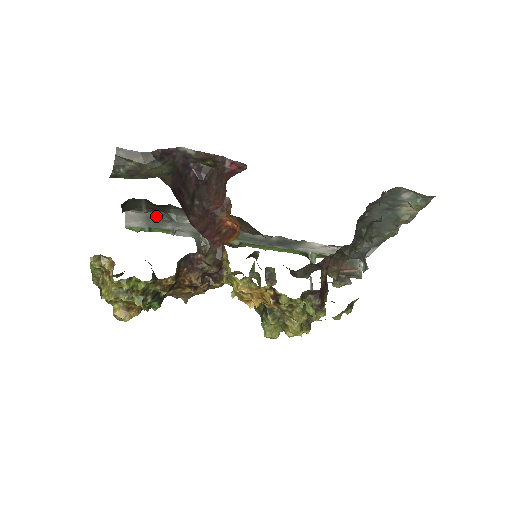
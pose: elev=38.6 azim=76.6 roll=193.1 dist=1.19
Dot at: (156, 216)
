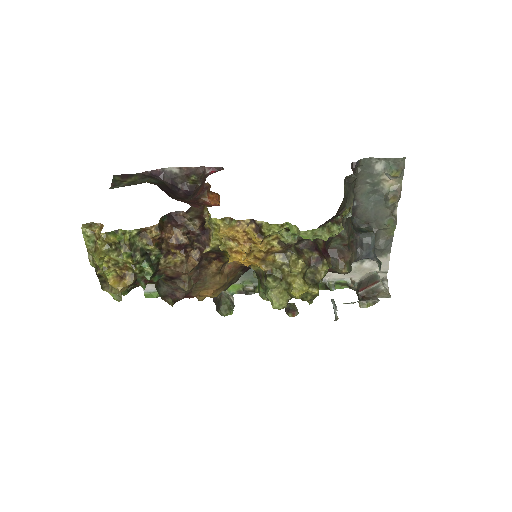
Dot at: occluded
